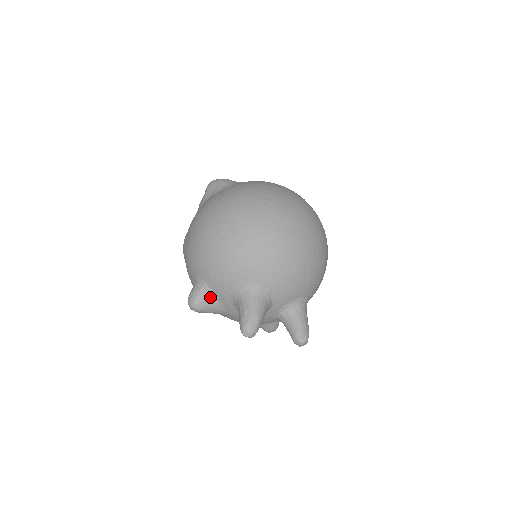
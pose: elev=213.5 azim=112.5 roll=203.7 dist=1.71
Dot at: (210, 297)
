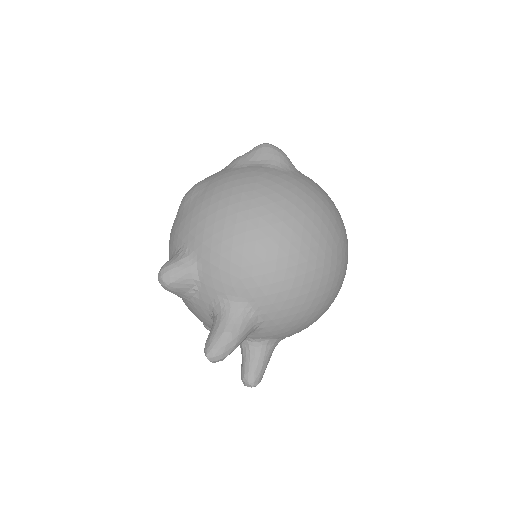
Dot at: (191, 283)
